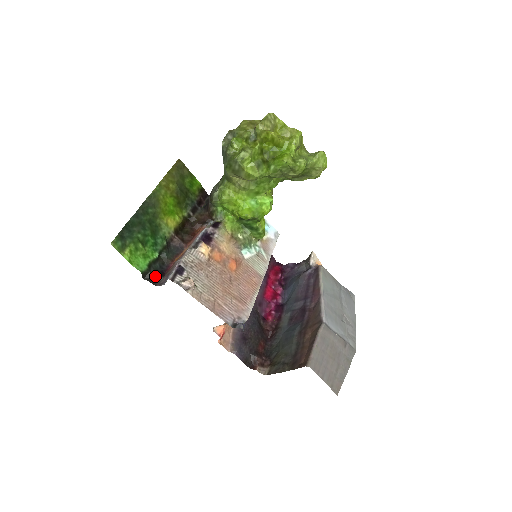
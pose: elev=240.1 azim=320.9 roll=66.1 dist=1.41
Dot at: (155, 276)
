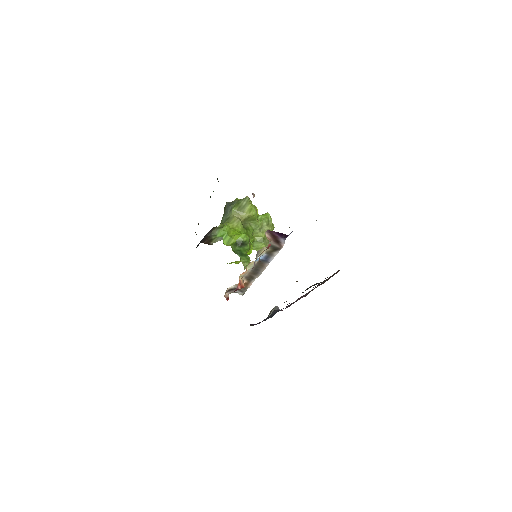
Dot at: occluded
